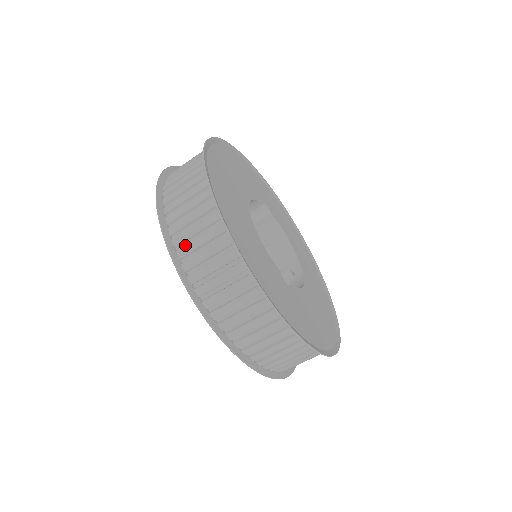
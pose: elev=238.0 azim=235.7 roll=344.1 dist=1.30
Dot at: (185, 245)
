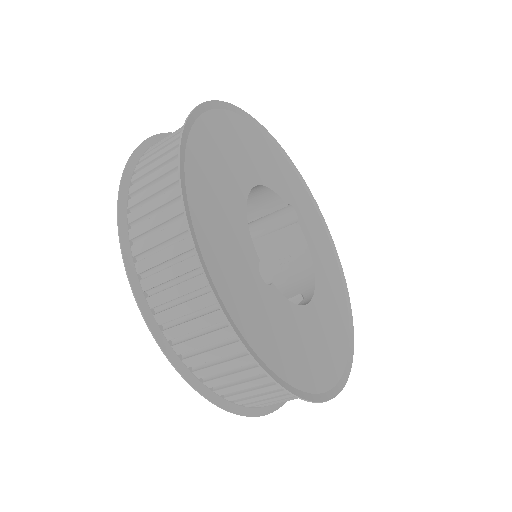
Dot at: (142, 181)
